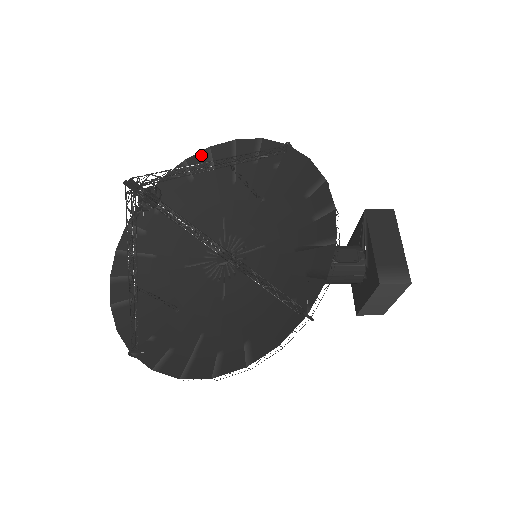
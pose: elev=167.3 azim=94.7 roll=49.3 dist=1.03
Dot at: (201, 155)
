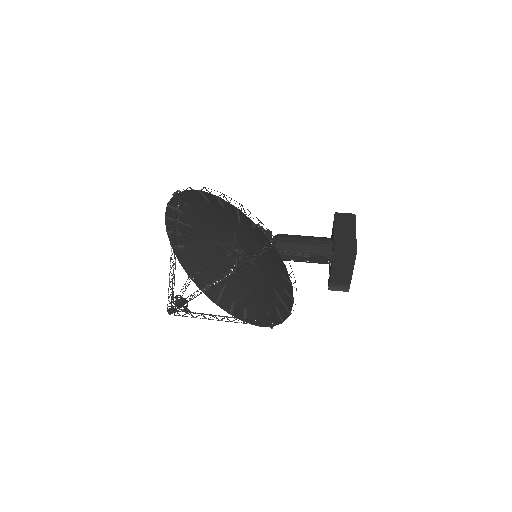
Dot at: (212, 196)
